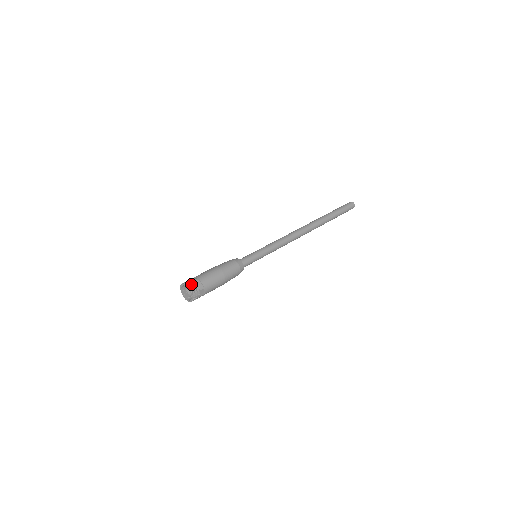
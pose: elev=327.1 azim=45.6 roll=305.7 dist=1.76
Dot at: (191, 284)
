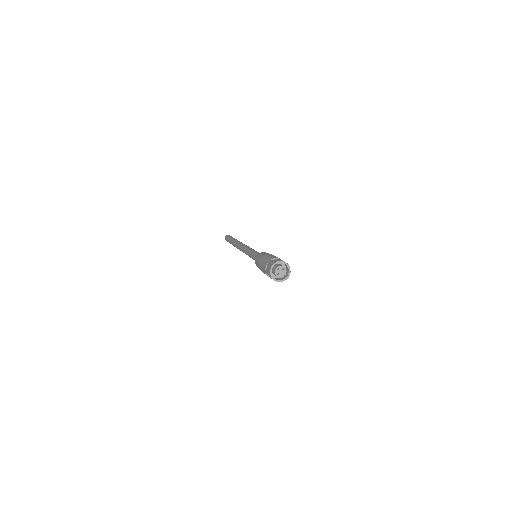
Dot at: (283, 261)
